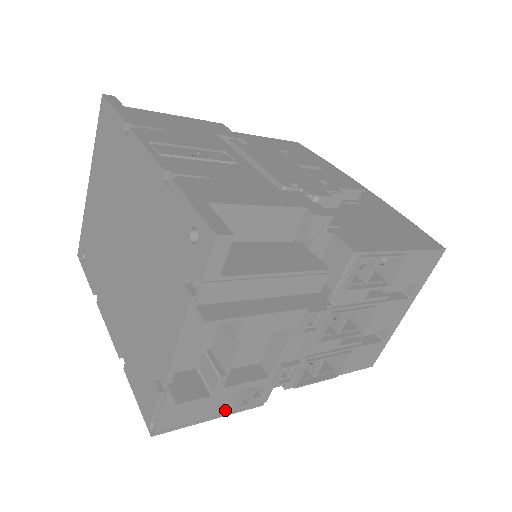
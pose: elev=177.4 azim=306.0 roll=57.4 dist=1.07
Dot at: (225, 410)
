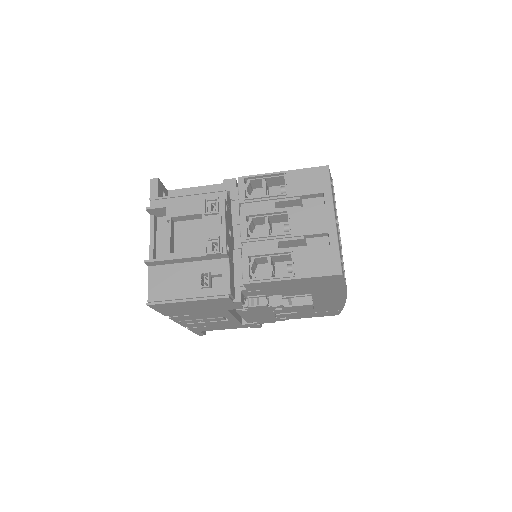
Dot at: (195, 294)
